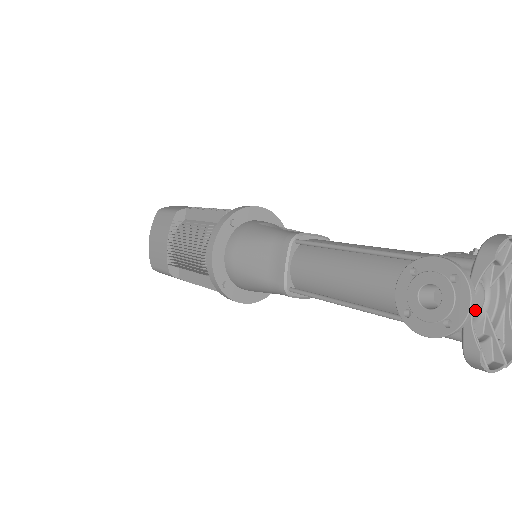
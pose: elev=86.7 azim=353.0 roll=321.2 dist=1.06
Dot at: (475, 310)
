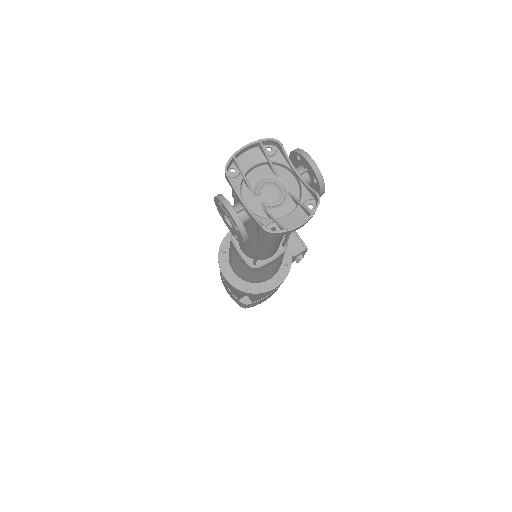
Dot at: (272, 200)
